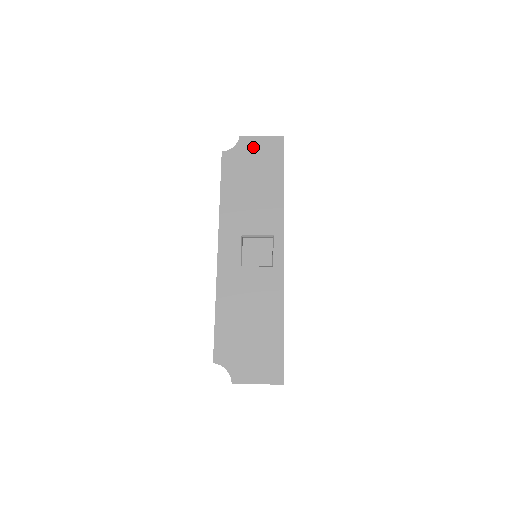
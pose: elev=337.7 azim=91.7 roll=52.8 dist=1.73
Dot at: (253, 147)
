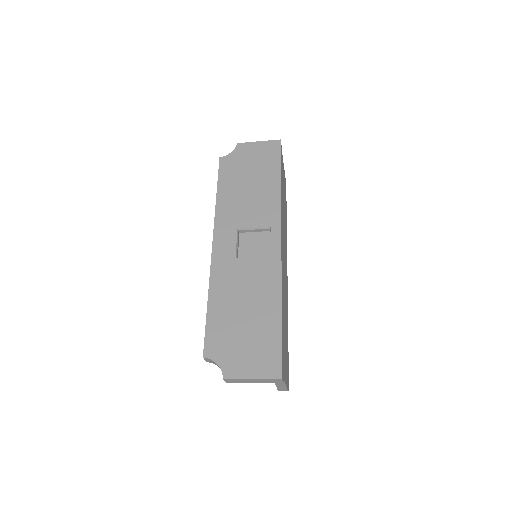
Dot at: (250, 151)
